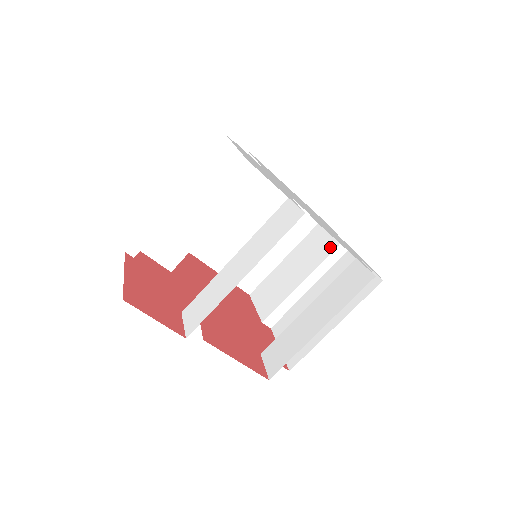
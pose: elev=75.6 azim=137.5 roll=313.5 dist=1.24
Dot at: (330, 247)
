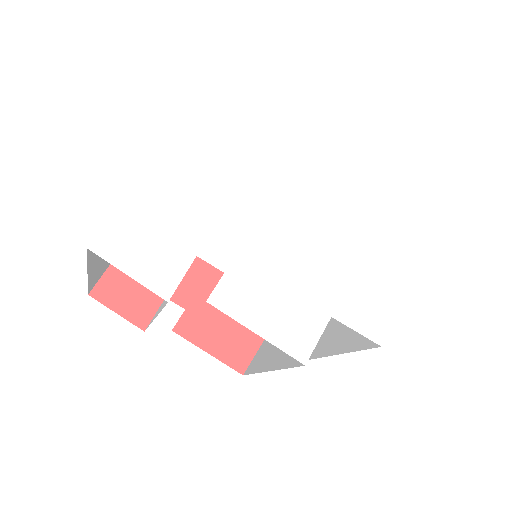
Dot at: occluded
